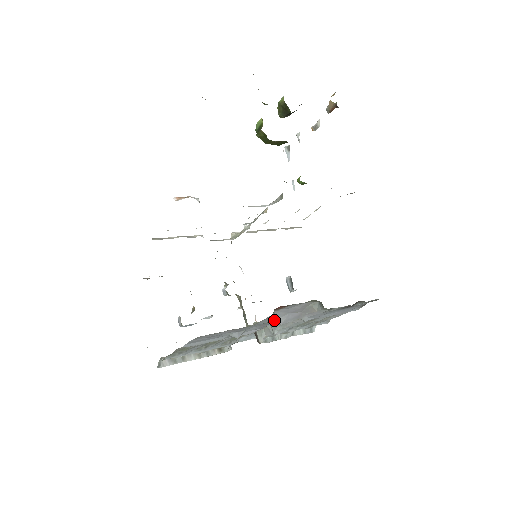
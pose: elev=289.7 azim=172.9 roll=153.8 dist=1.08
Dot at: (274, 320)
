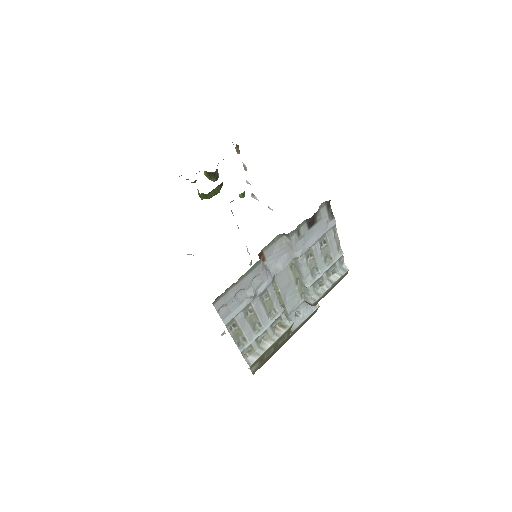
Dot at: (273, 270)
